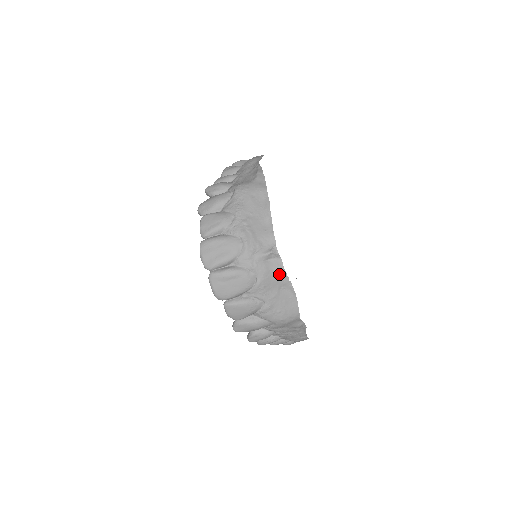
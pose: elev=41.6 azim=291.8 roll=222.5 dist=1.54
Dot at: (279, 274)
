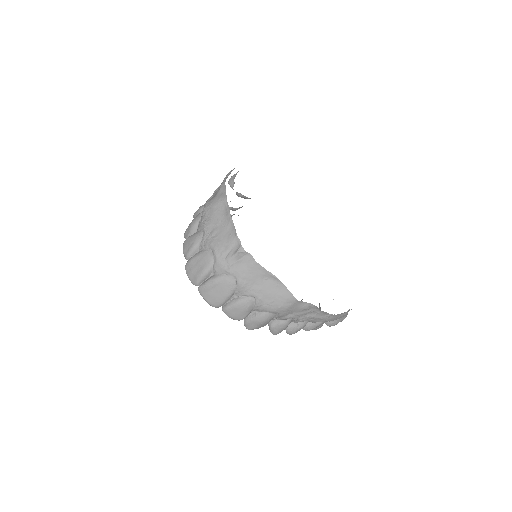
Dot at: (254, 268)
